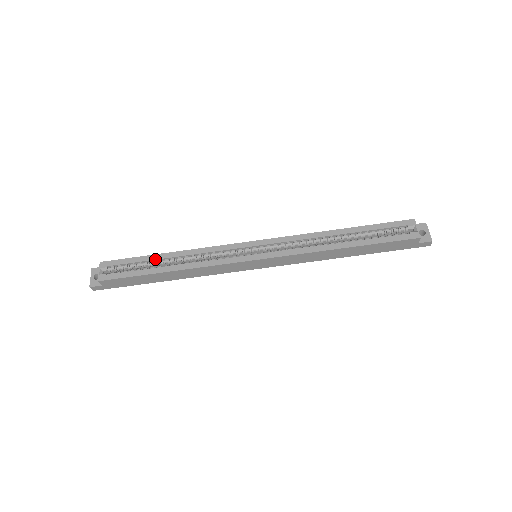
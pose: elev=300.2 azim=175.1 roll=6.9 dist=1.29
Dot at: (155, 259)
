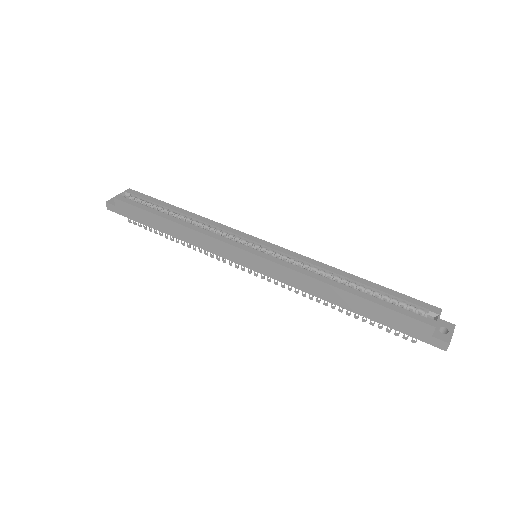
Dot at: (170, 208)
